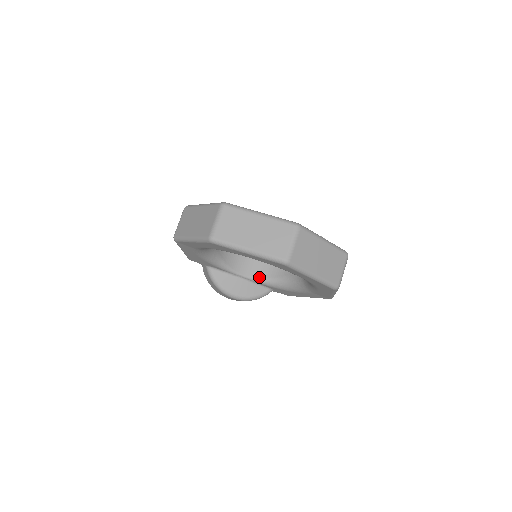
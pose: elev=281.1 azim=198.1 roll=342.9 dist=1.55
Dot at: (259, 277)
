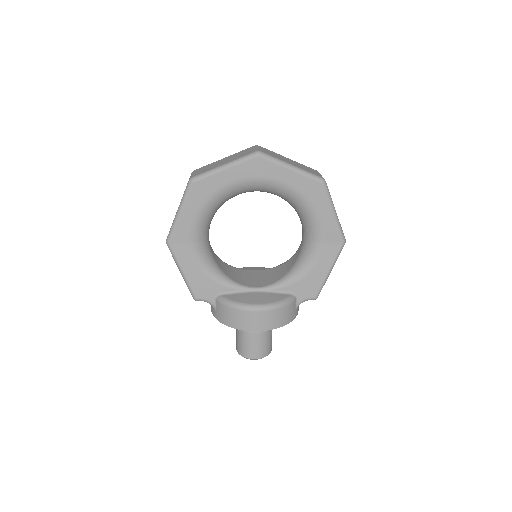
Dot at: (272, 283)
